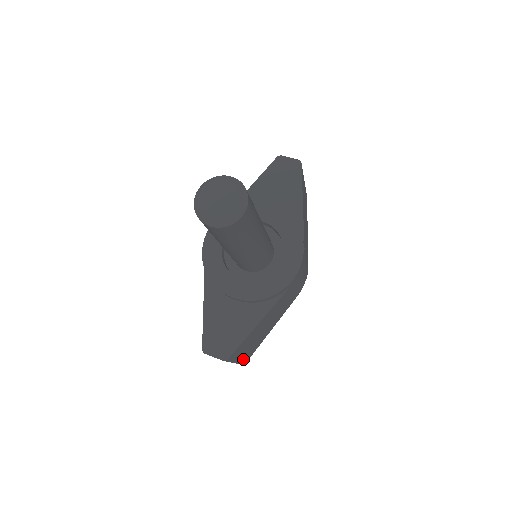
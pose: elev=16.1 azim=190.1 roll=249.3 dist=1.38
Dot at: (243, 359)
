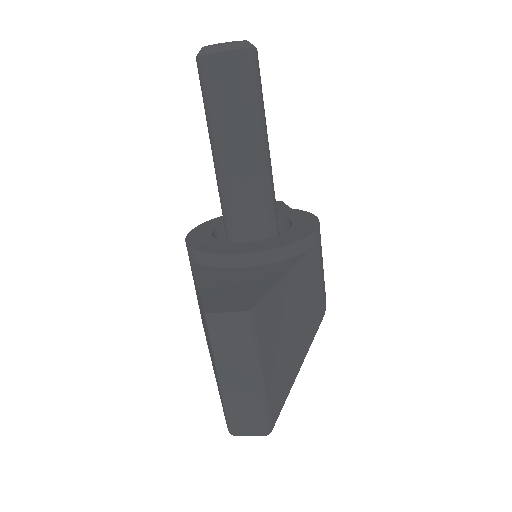
Dot at: (269, 392)
